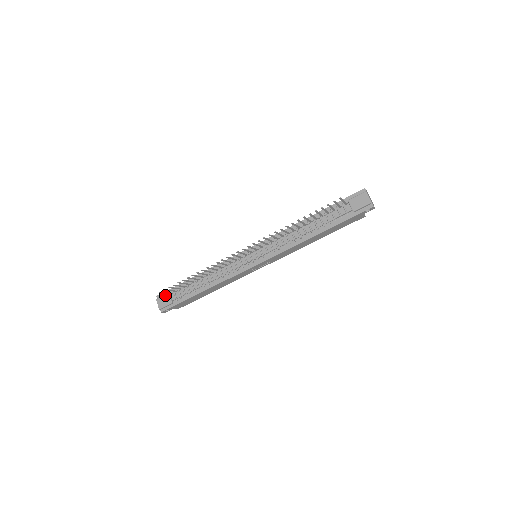
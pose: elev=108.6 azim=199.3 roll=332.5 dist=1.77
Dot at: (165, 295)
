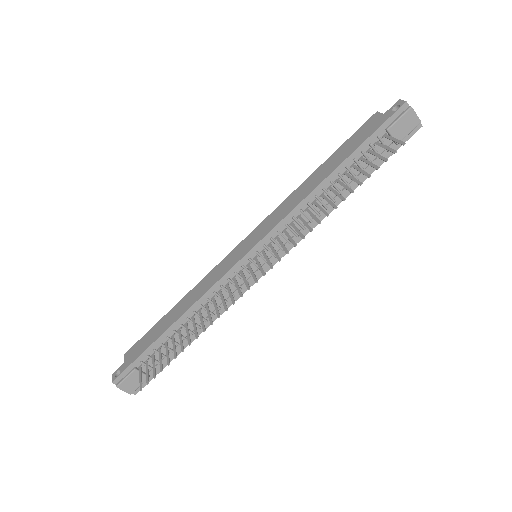
Dot at: (130, 375)
